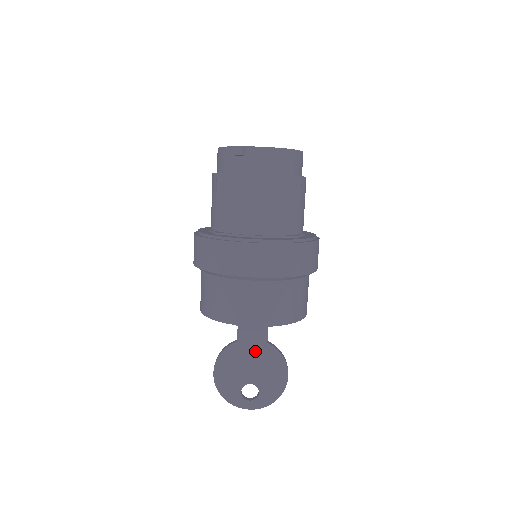
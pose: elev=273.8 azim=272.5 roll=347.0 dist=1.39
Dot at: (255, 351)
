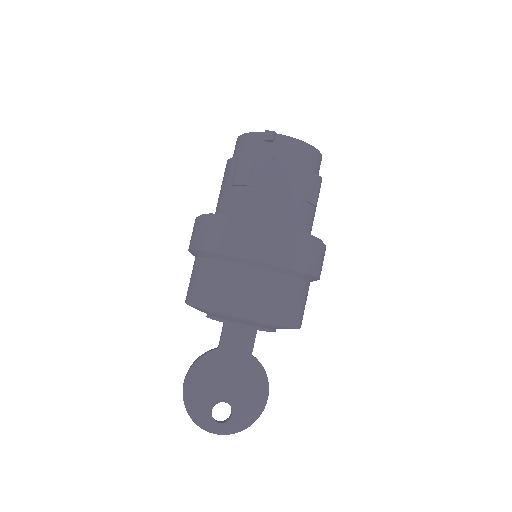
Dot at: (237, 363)
